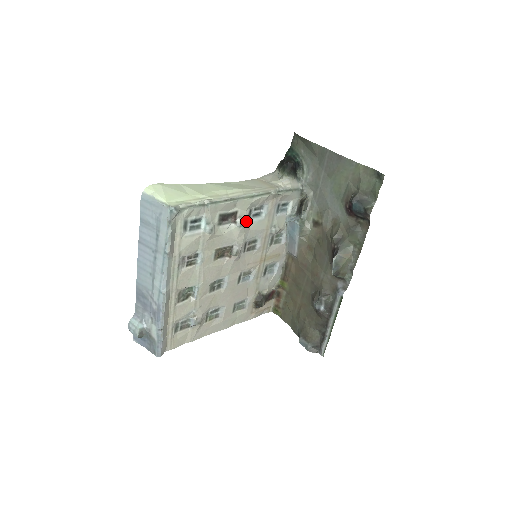
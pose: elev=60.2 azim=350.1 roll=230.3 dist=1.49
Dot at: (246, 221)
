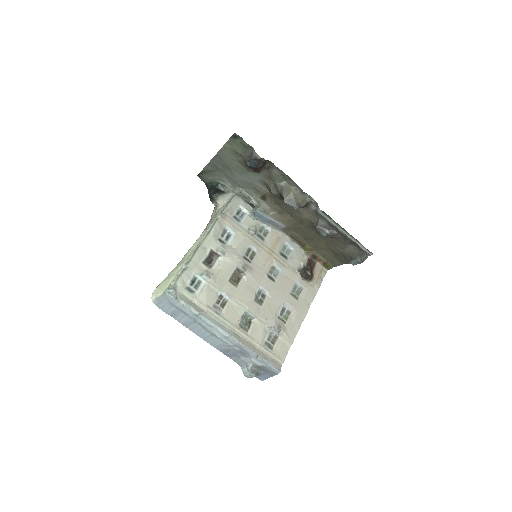
Dot at: (224, 247)
